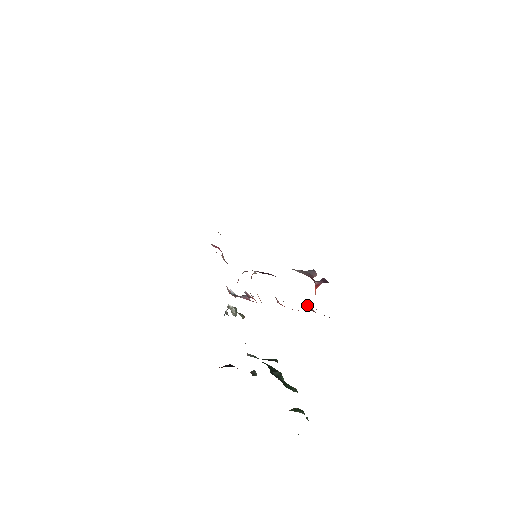
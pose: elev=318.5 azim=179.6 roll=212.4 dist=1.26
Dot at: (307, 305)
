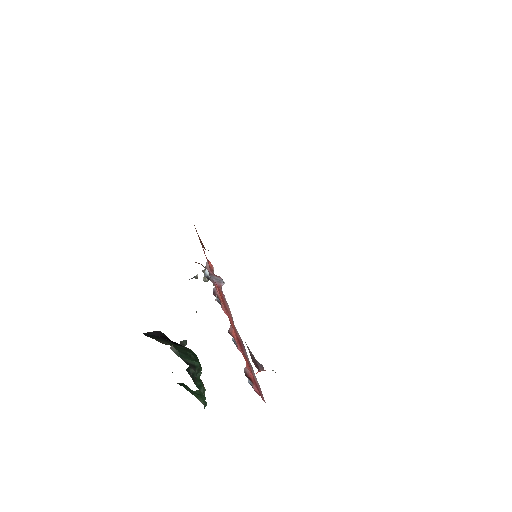
Dot at: (245, 369)
